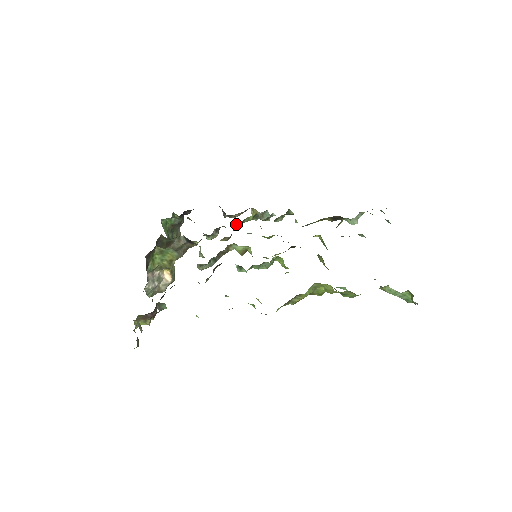
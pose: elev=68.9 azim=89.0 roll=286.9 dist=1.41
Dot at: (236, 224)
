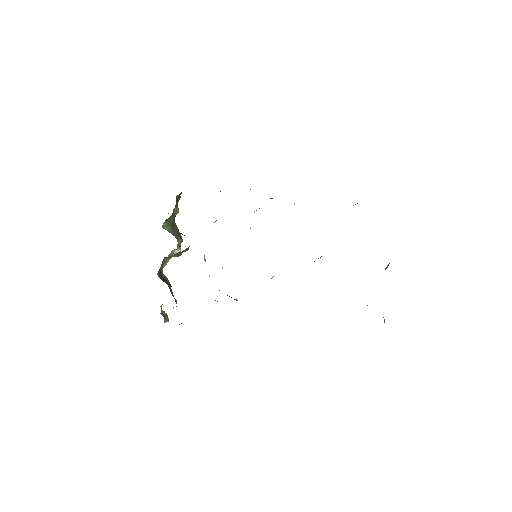
Dot at: occluded
